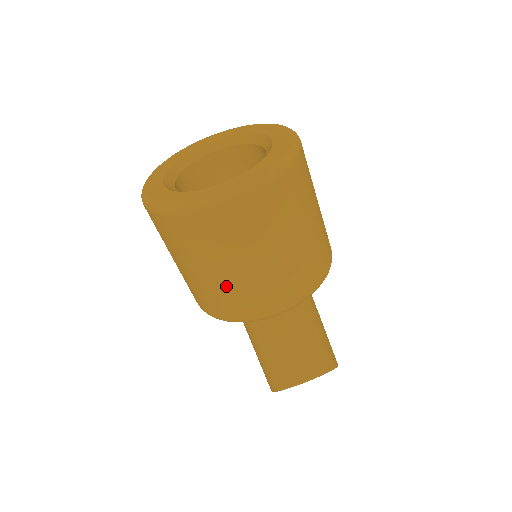
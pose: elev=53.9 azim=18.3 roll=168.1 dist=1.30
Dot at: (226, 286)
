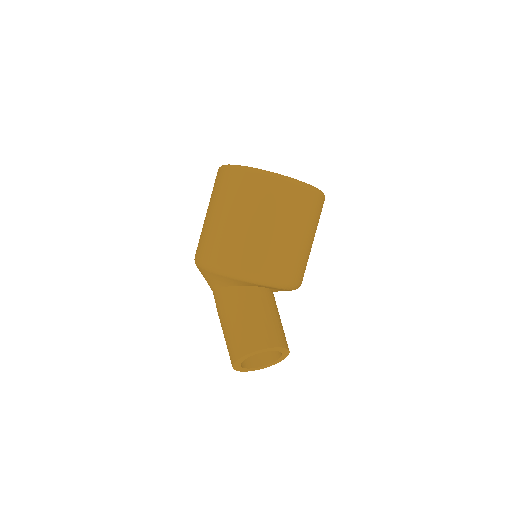
Dot at: (271, 243)
